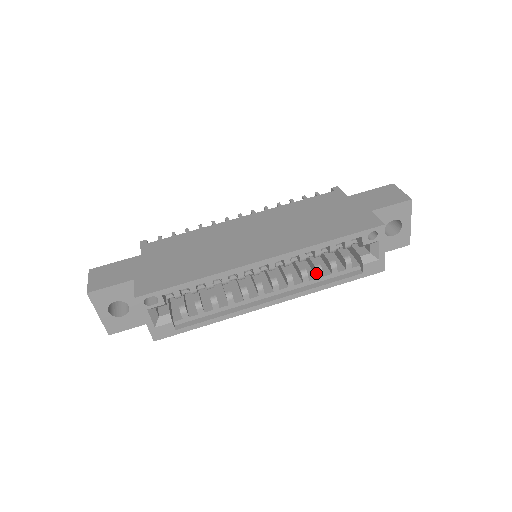
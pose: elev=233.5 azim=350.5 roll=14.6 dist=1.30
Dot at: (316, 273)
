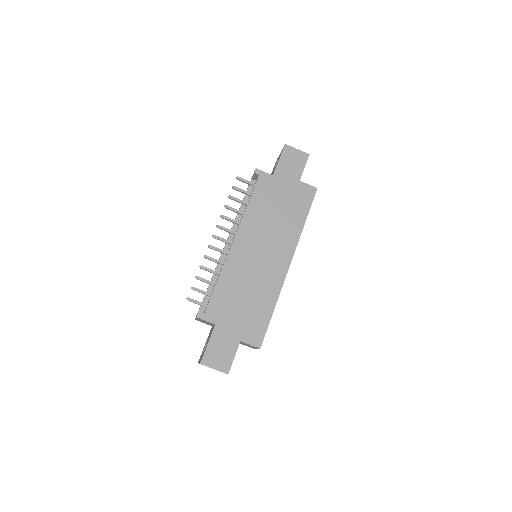
Dot at: occluded
